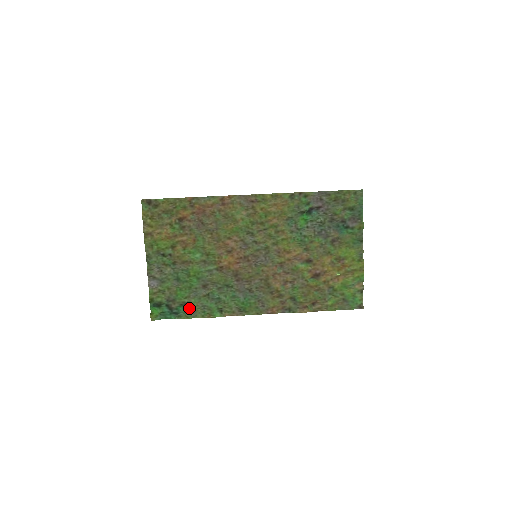
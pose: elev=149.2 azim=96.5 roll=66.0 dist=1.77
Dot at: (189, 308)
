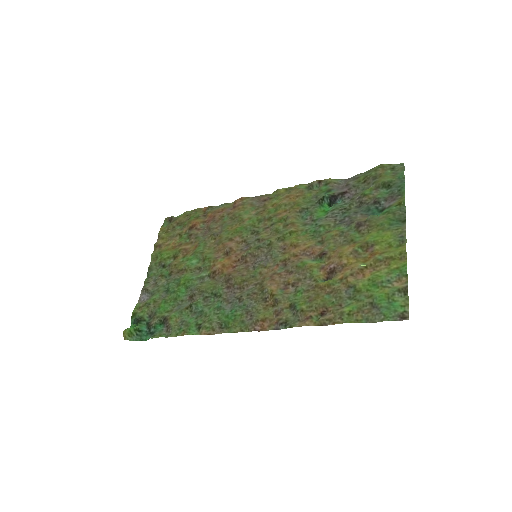
Dot at: (167, 325)
